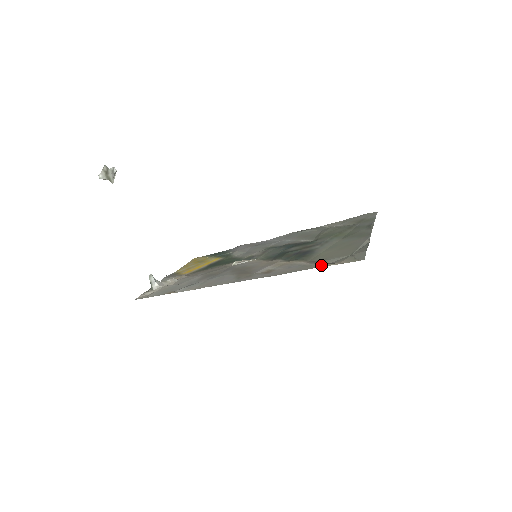
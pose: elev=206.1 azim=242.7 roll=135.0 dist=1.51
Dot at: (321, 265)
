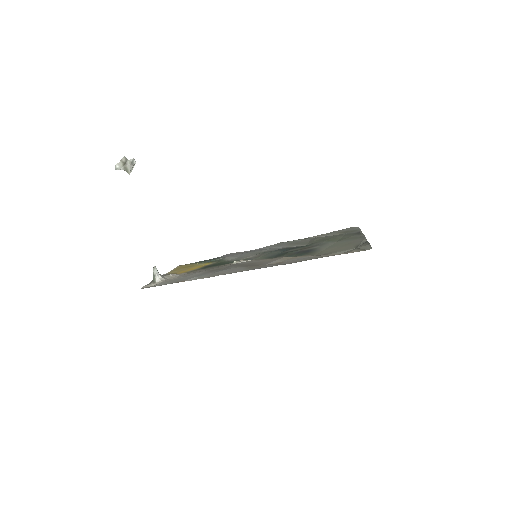
Dot at: (332, 255)
